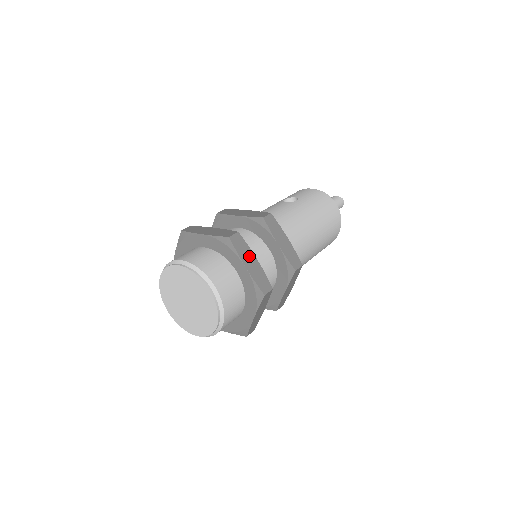
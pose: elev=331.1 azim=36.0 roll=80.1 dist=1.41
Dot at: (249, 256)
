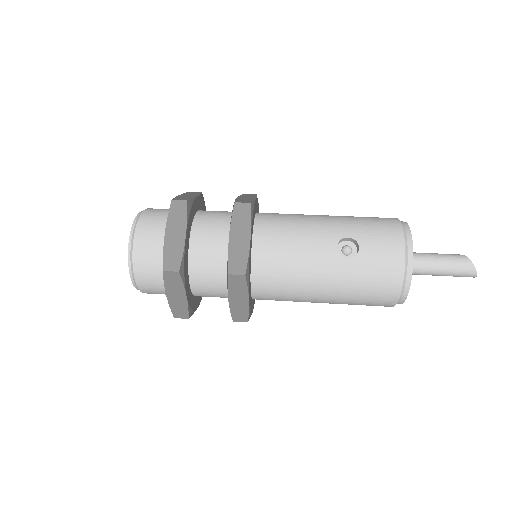
Dot at: (178, 291)
